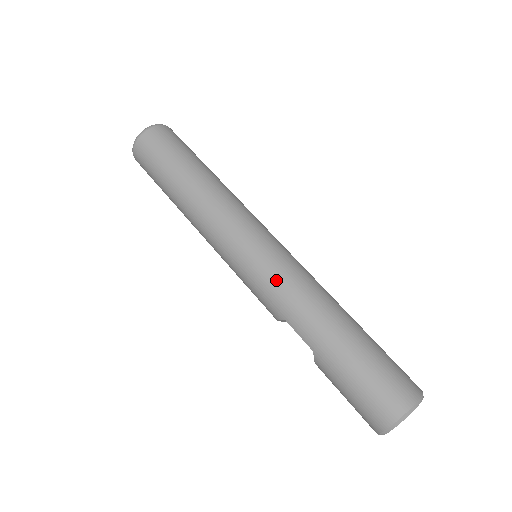
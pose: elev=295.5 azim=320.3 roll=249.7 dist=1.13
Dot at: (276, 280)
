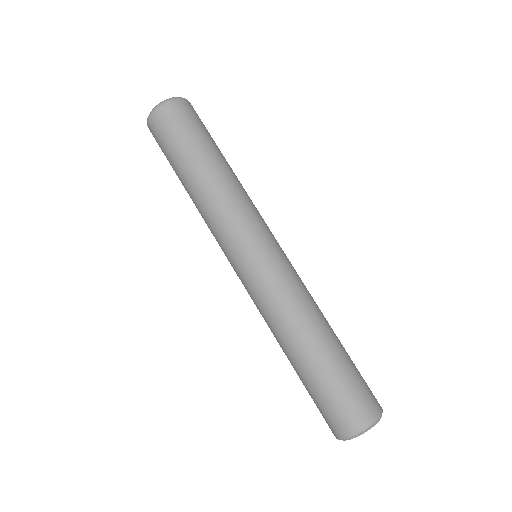
Dot at: (256, 300)
